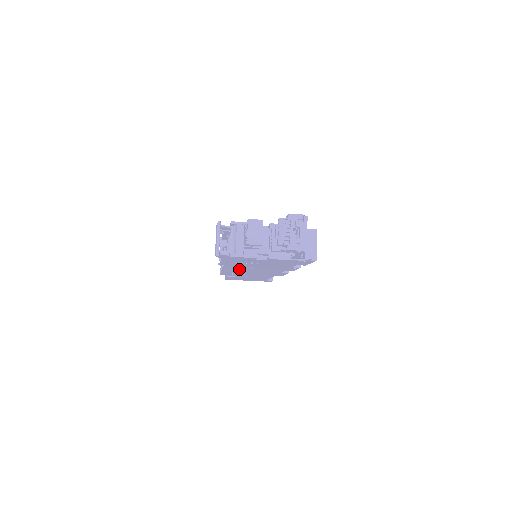
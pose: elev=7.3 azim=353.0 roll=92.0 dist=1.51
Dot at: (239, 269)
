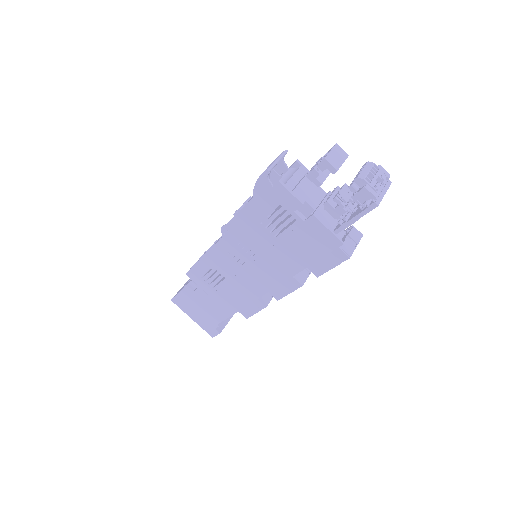
Dot at: (232, 254)
